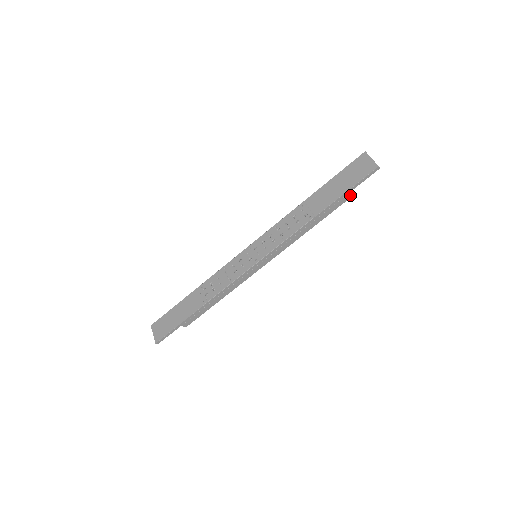
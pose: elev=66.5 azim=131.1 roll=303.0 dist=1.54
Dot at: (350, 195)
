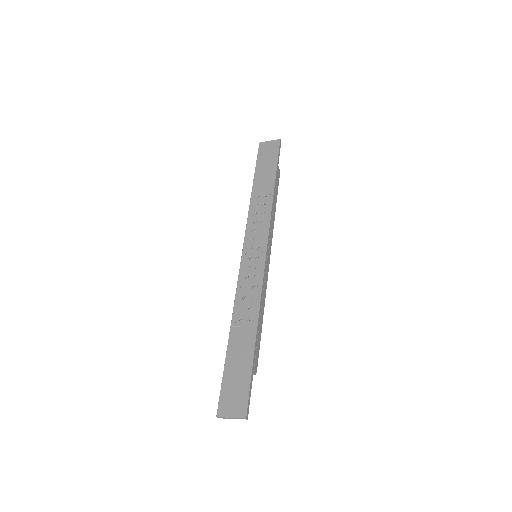
Dot at: occluded
